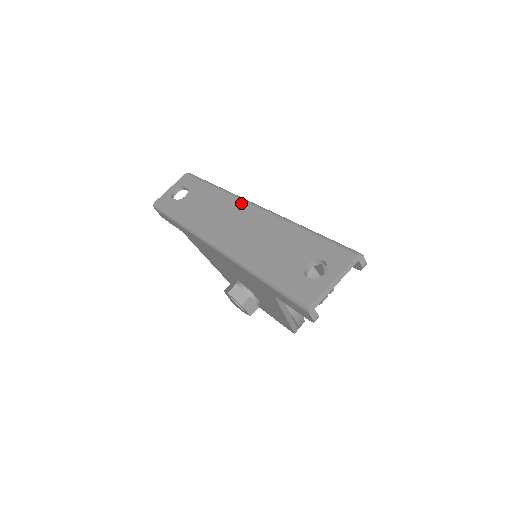
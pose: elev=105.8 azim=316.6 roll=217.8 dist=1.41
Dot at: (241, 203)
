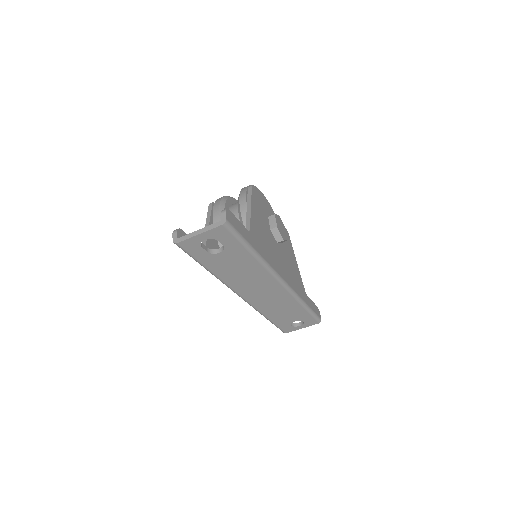
Dot at: (274, 281)
